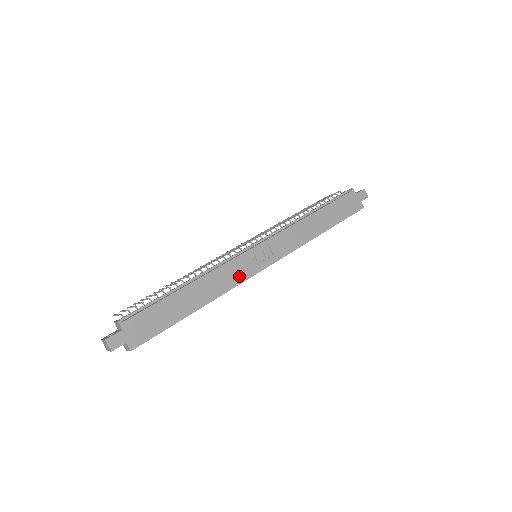
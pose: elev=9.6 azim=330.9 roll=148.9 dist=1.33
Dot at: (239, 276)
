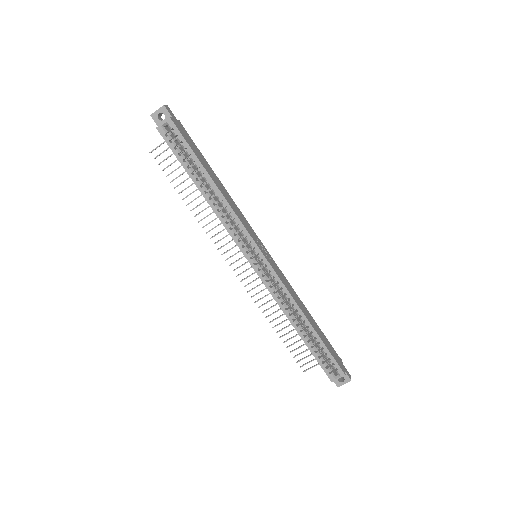
Dot at: (245, 225)
